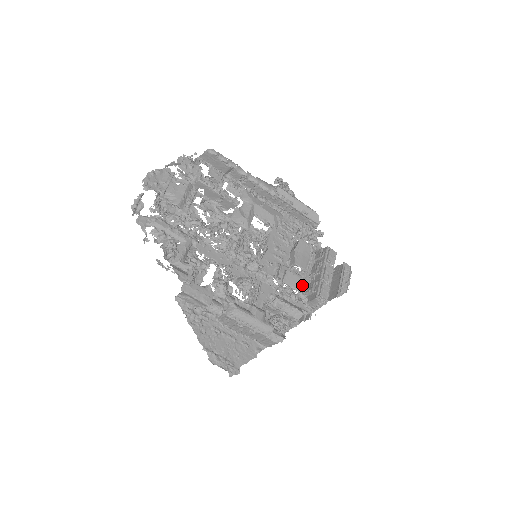
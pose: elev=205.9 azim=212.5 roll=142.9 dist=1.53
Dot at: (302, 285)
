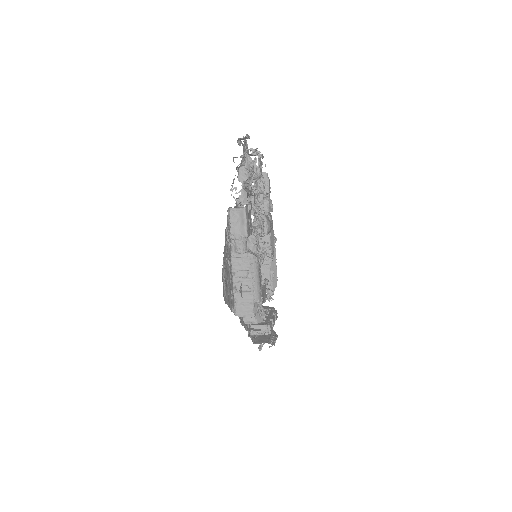
Dot at: occluded
